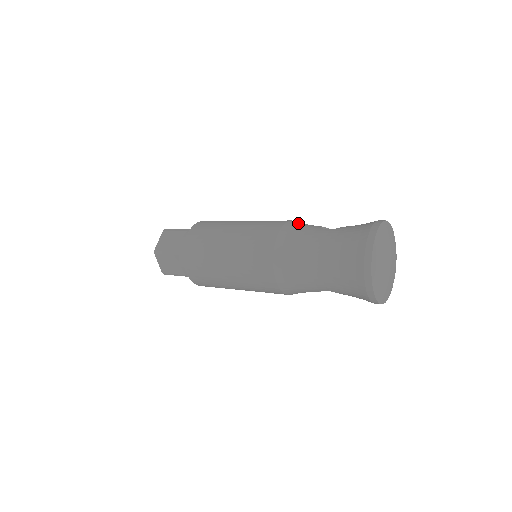
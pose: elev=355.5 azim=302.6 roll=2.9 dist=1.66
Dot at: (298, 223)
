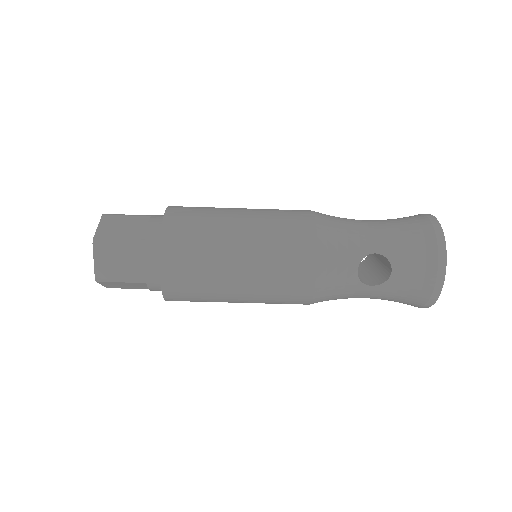
Dot at: occluded
